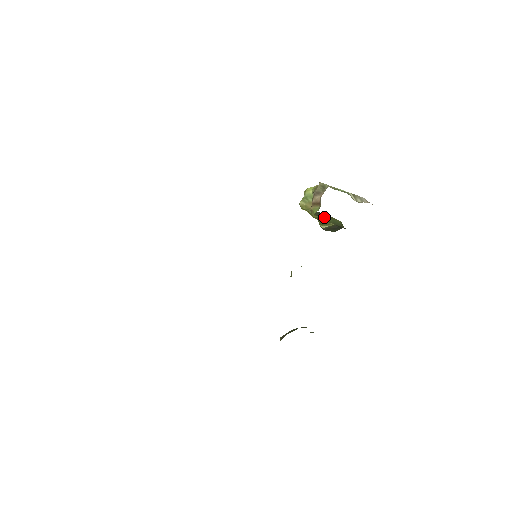
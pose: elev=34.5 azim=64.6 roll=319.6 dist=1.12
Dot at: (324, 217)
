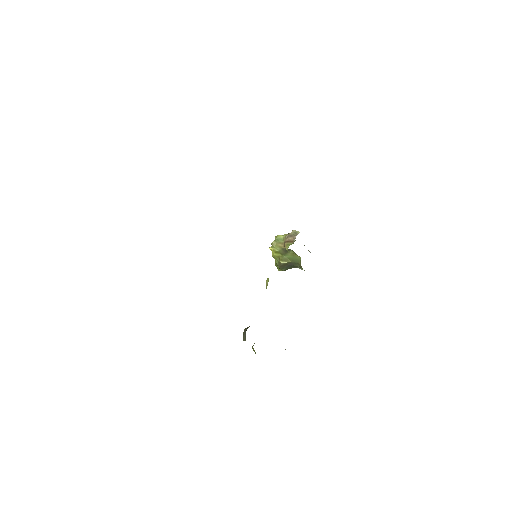
Dot at: (288, 254)
